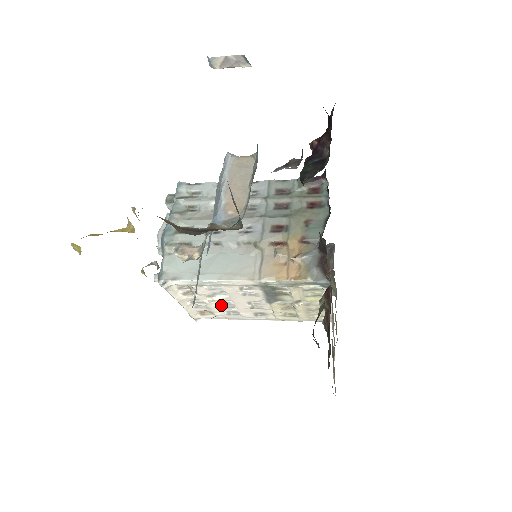
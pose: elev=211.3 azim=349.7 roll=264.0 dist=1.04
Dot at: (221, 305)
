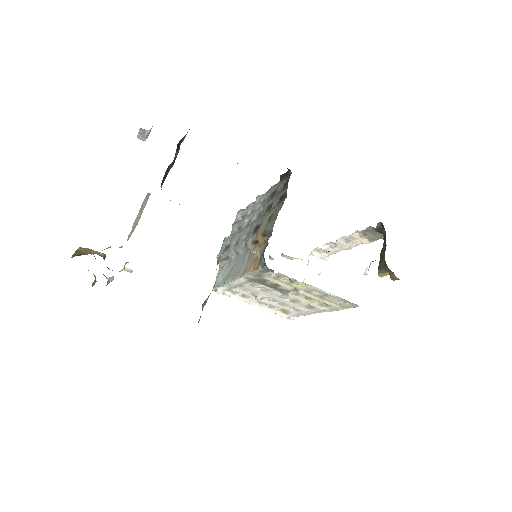
Dot at: (276, 303)
